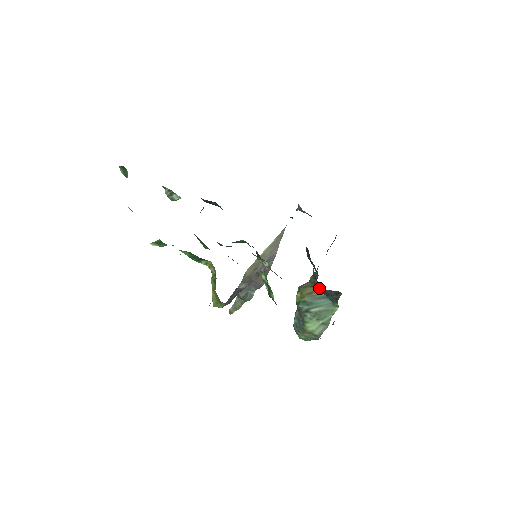
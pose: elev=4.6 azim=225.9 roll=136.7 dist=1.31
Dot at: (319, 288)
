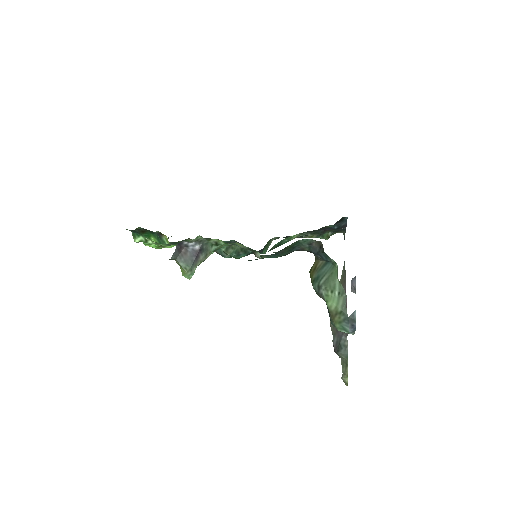
Dot at: (317, 257)
